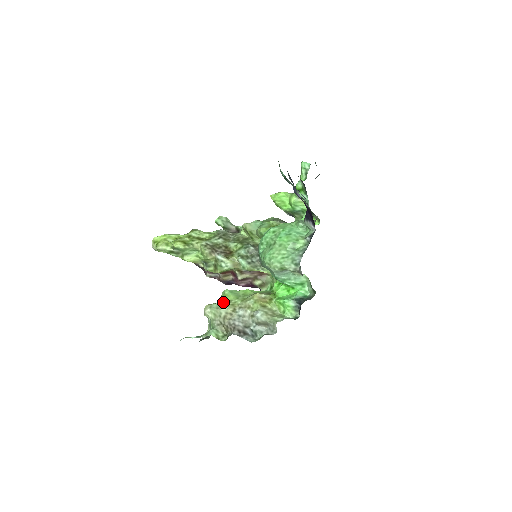
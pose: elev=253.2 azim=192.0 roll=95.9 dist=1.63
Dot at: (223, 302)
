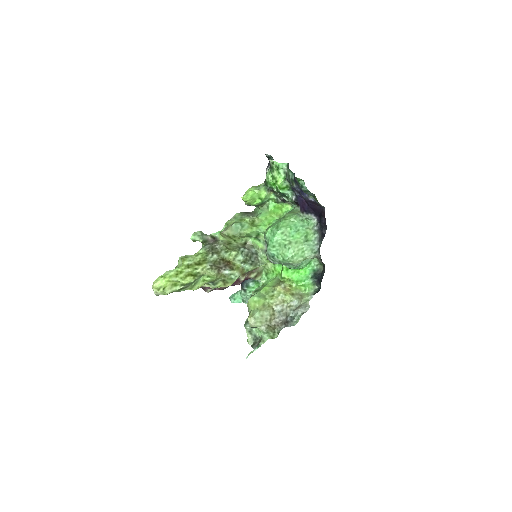
Dot at: (260, 308)
